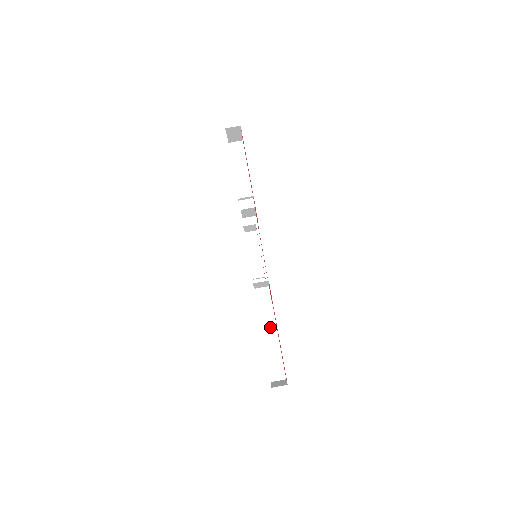
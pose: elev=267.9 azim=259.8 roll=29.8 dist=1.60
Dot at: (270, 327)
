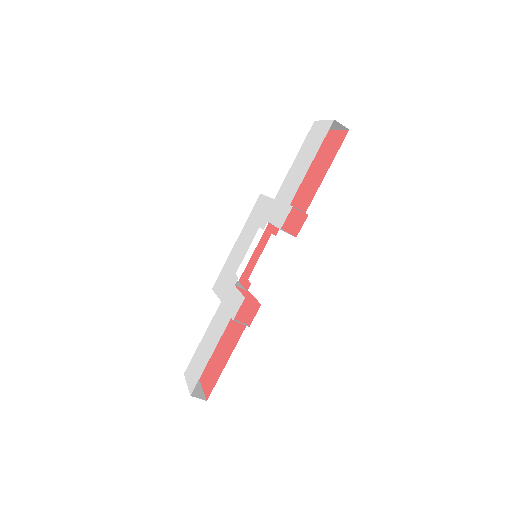
Dot at: occluded
